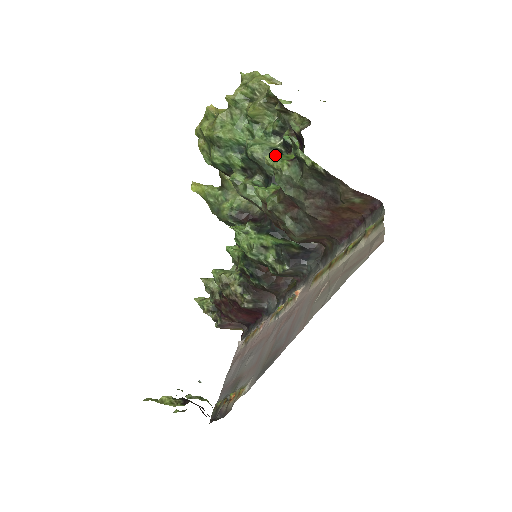
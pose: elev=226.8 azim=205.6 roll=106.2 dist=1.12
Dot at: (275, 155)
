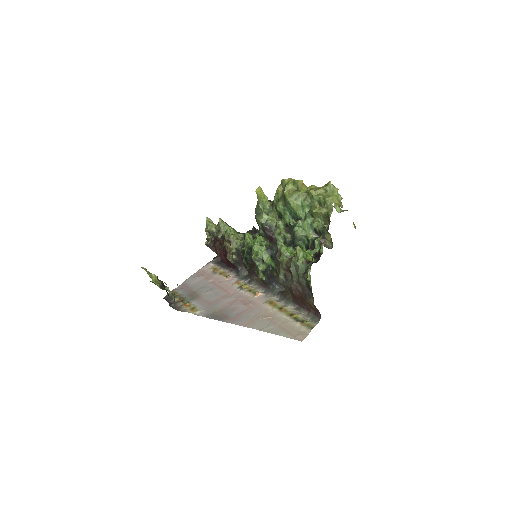
Dot at: (302, 251)
